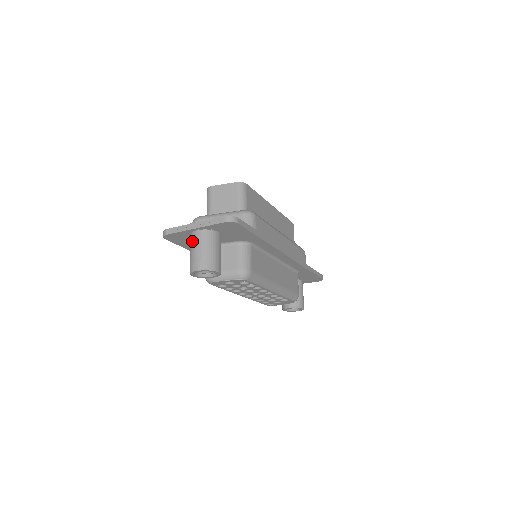
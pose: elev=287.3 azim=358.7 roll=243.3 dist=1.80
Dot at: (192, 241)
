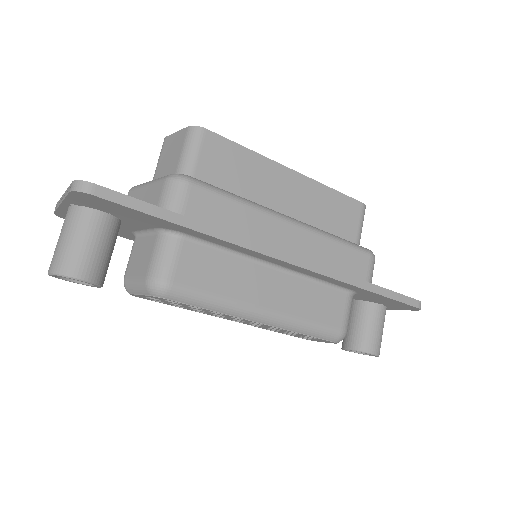
Dot at: occluded
